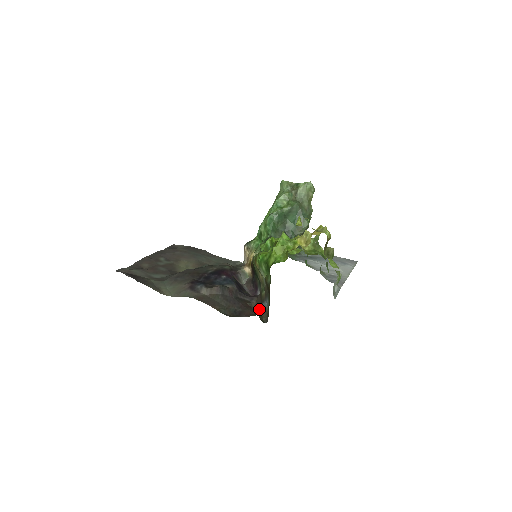
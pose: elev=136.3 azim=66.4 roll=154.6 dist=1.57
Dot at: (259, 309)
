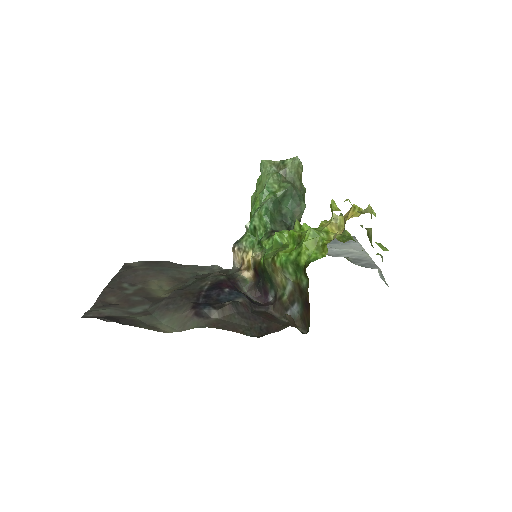
Dot at: occluded
